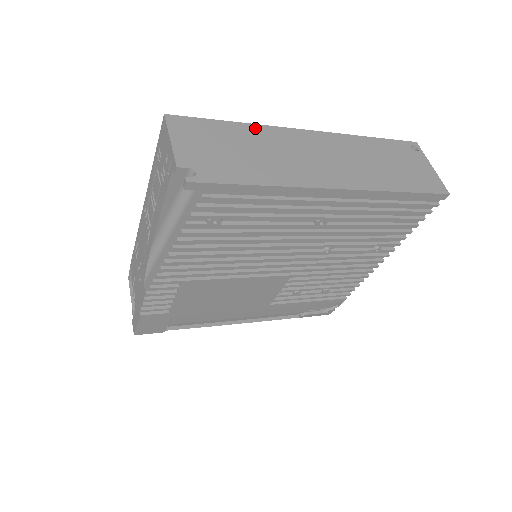
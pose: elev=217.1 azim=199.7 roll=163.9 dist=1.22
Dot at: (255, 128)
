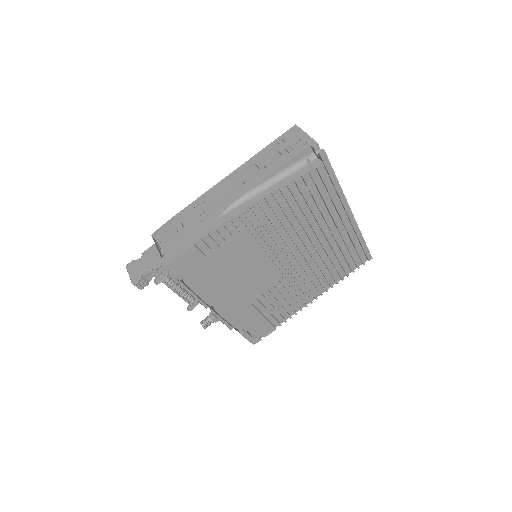
Dot at: occluded
